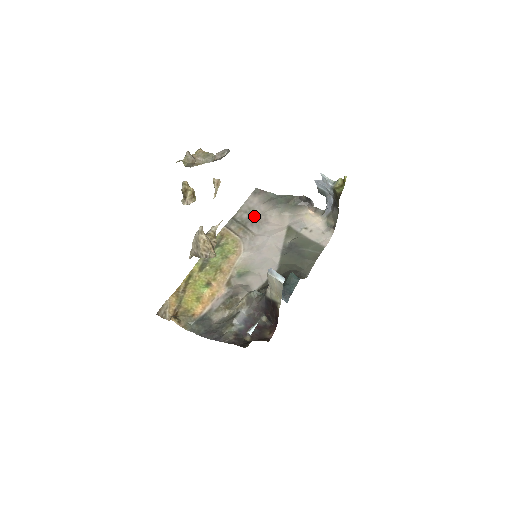
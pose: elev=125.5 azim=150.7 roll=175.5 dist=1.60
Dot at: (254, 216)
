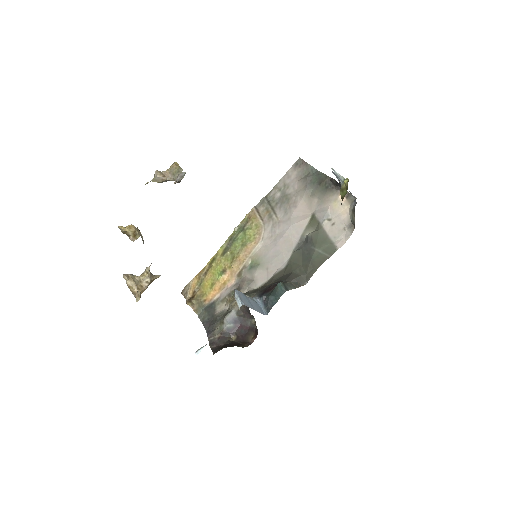
Dot at: (286, 196)
